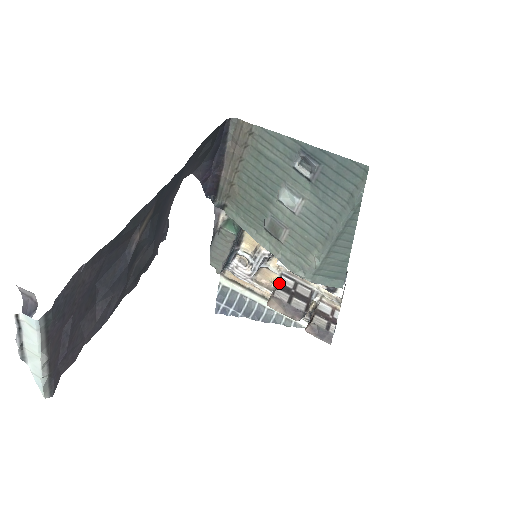
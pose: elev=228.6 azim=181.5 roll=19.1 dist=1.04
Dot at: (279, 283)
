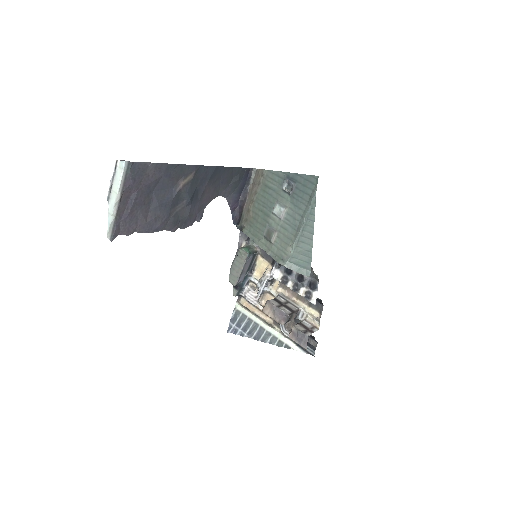
Dot at: occluded
